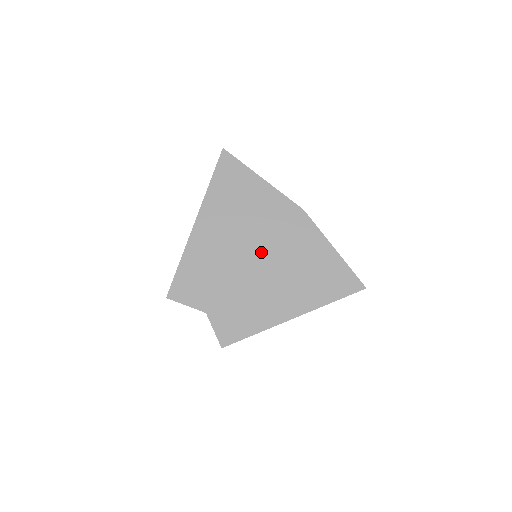
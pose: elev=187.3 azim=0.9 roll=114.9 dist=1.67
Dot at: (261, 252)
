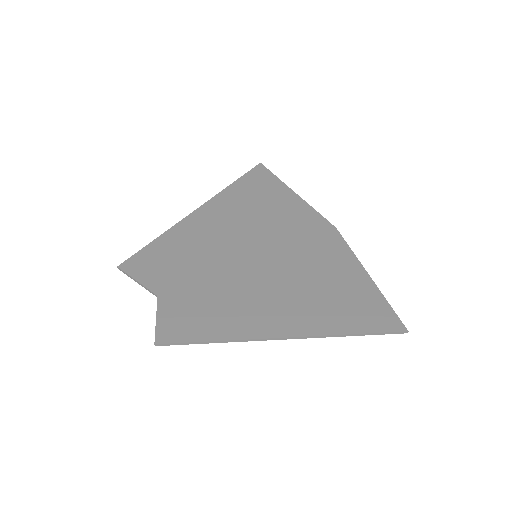
Dot at: (264, 253)
